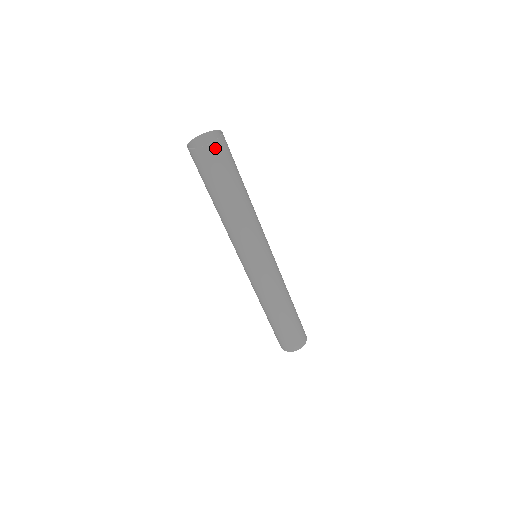
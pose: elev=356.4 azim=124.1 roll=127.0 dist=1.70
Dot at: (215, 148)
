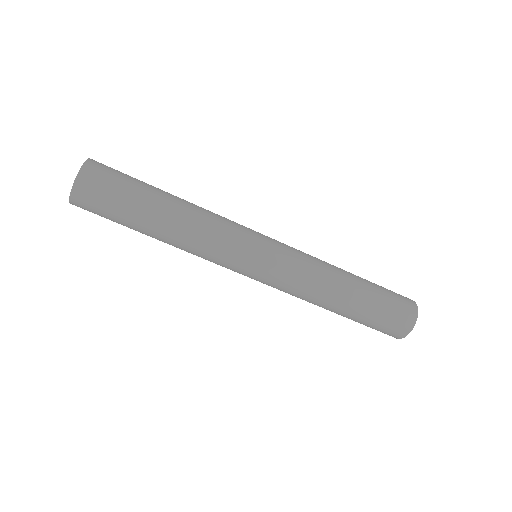
Dot at: (89, 172)
